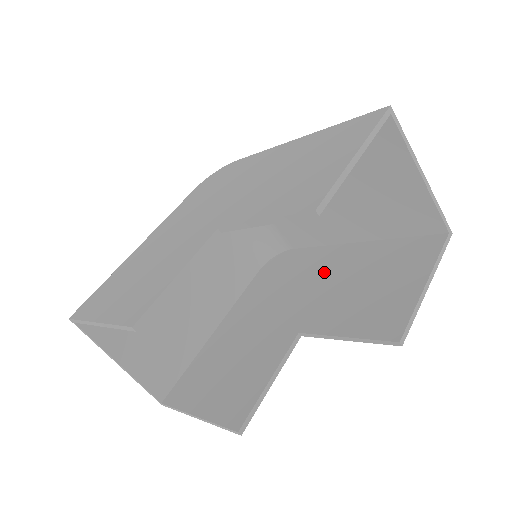
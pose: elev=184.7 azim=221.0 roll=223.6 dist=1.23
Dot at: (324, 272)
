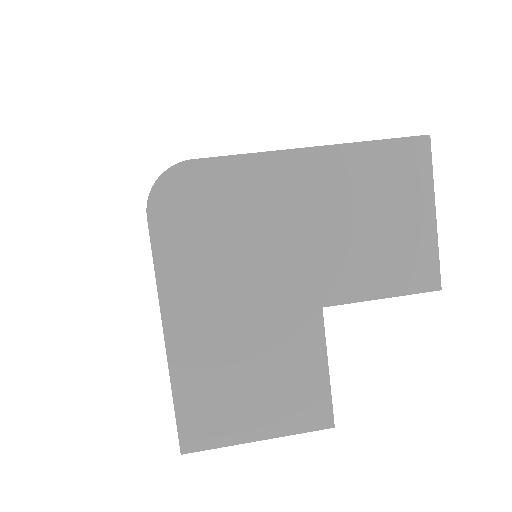
Dot at: occluded
